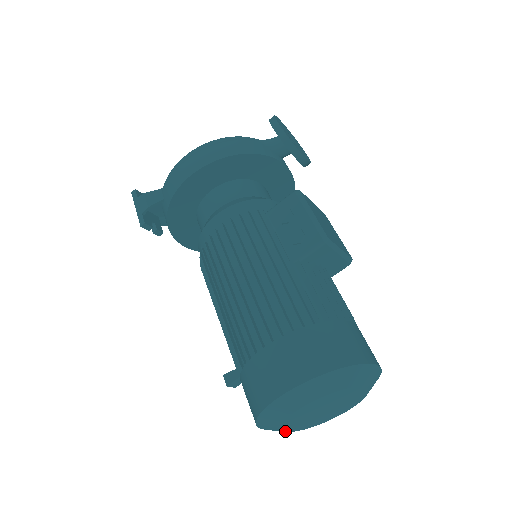
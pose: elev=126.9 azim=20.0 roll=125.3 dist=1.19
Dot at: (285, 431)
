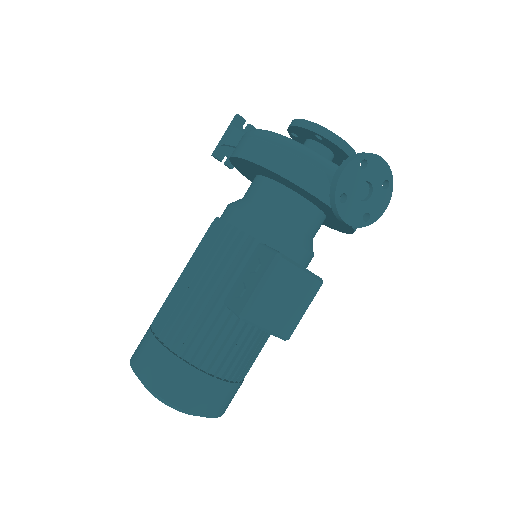
Dot at: occluded
